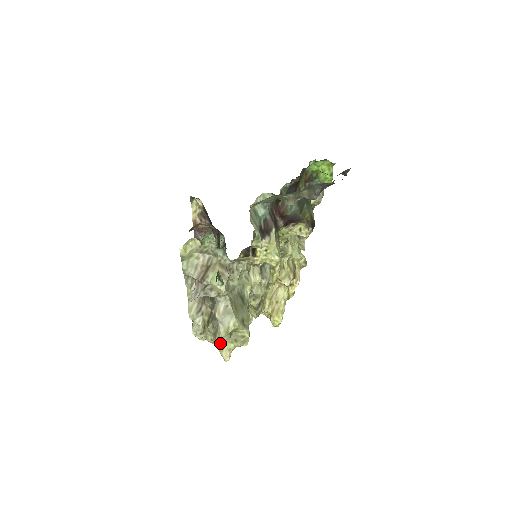
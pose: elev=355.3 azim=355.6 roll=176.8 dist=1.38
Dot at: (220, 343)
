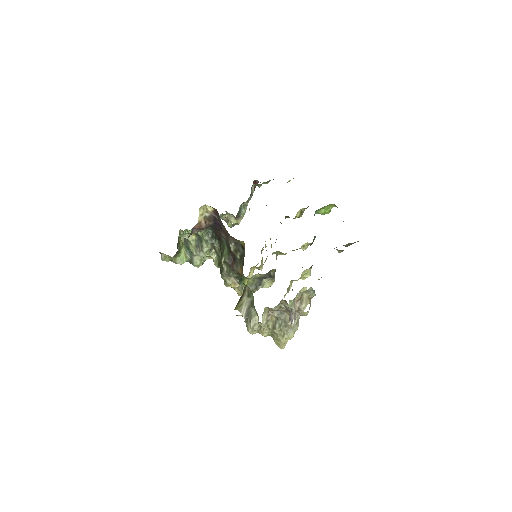
Dot at: occluded
